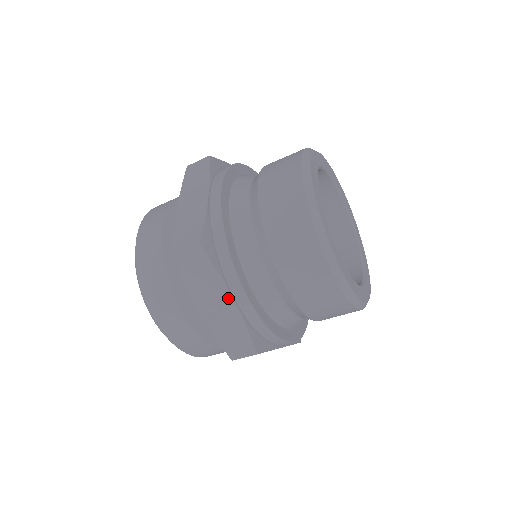
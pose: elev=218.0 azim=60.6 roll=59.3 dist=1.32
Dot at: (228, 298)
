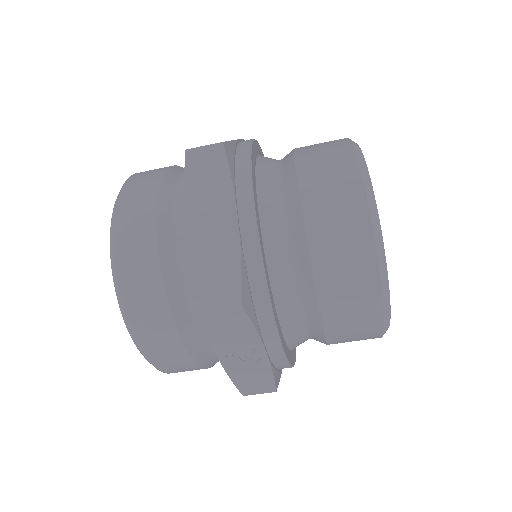
Dot at: (260, 351)
